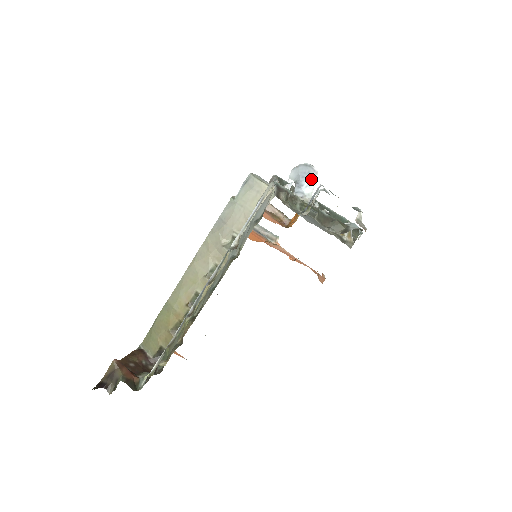
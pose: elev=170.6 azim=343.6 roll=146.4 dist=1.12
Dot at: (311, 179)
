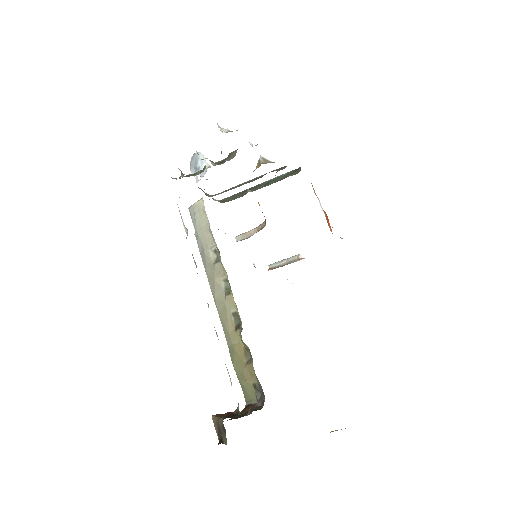
Dot at: (200, 159)
